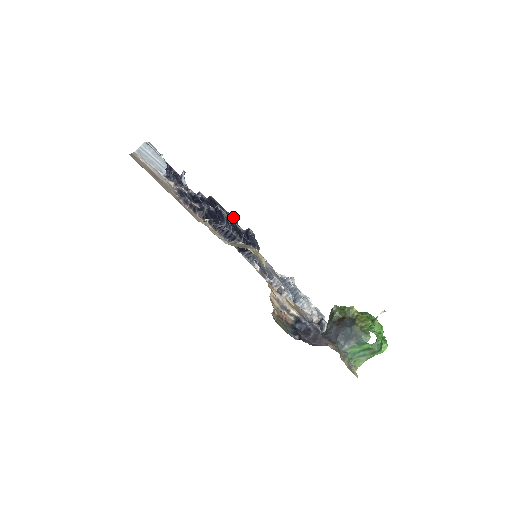
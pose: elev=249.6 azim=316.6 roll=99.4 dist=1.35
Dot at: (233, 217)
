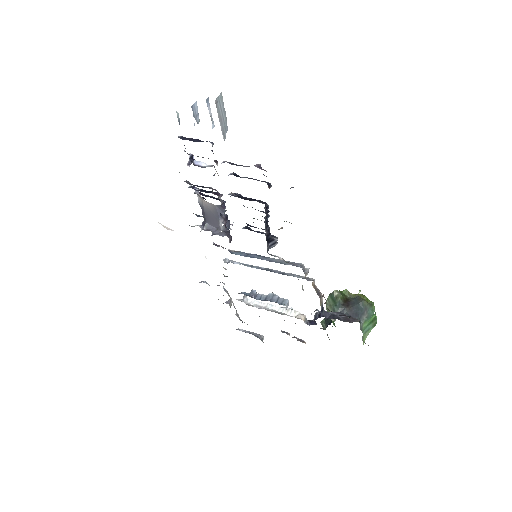
Dot at: occluded
